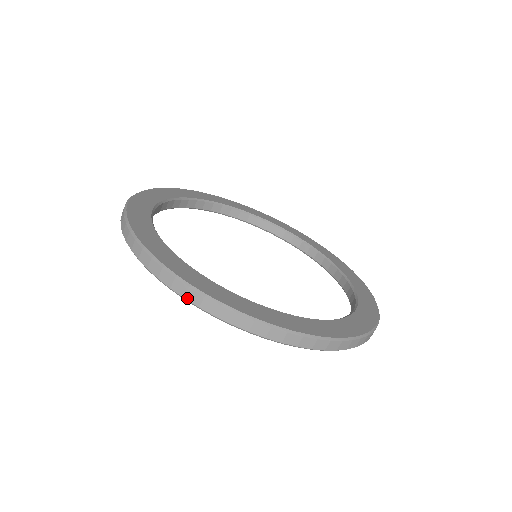
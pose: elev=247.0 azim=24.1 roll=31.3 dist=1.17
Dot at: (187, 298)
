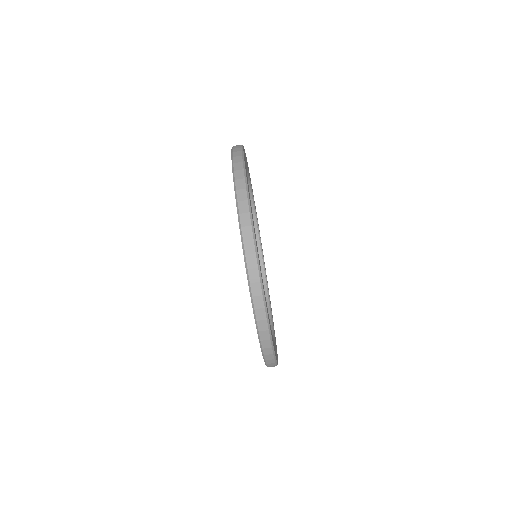
Dot at: (249, 271)
